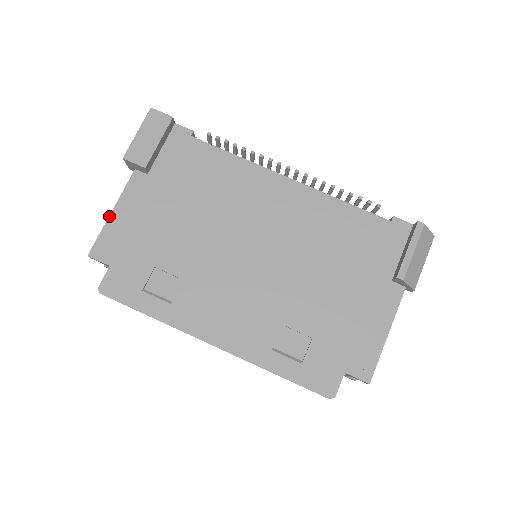
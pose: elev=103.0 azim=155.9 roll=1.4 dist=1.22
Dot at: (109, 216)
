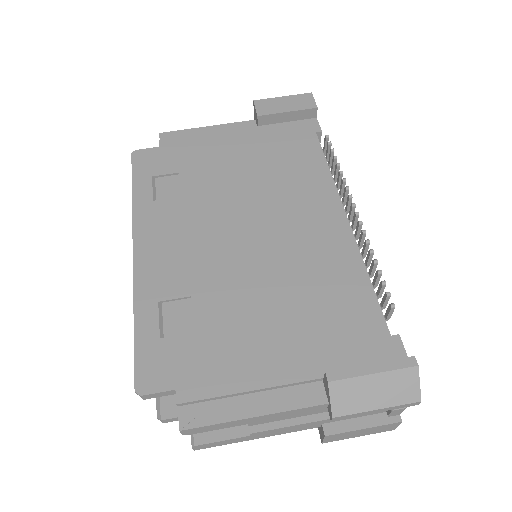
Dot at: (202, 127)
